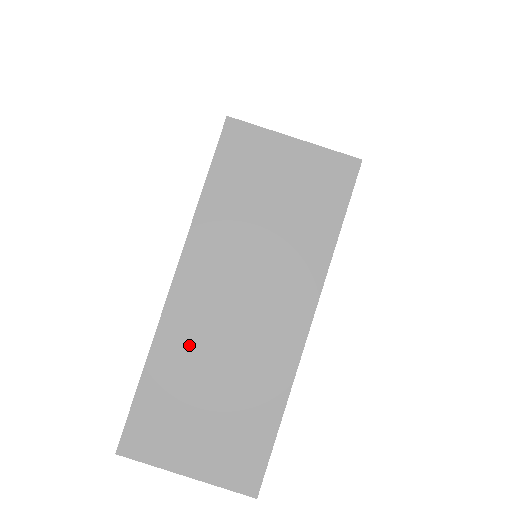
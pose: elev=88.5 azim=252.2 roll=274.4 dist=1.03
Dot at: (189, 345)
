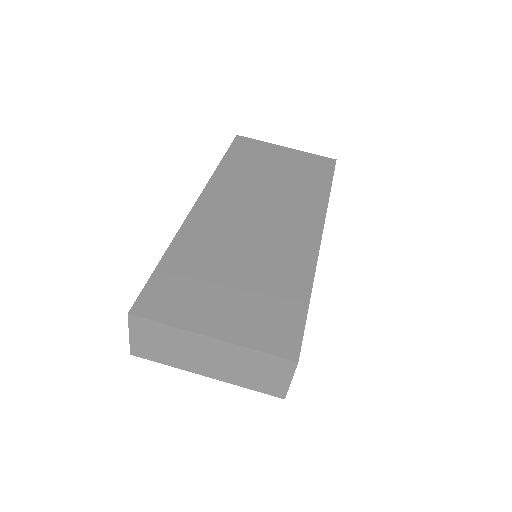
Dot at: (213, 237)
